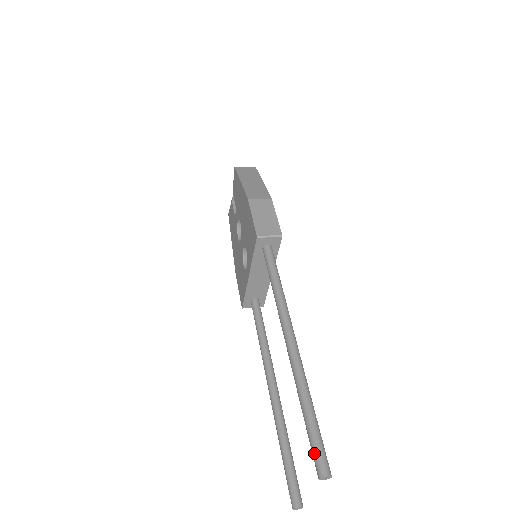
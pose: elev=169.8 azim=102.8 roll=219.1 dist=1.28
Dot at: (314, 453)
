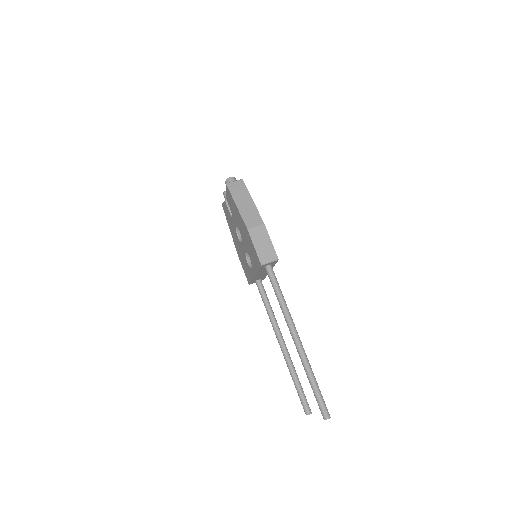
Dot at: (320, 407)
